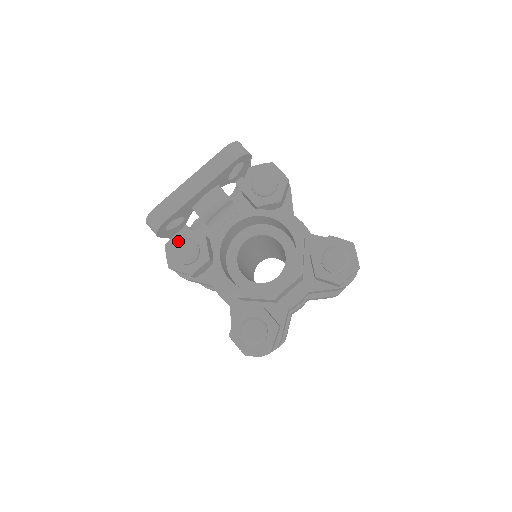
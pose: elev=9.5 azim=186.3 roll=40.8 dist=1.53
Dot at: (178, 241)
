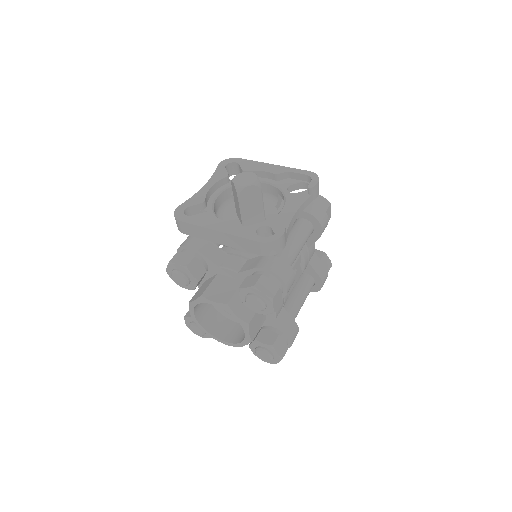
Dot at: (178, 271)
